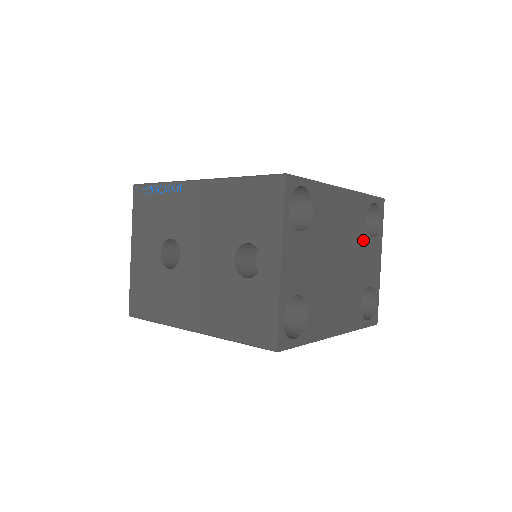
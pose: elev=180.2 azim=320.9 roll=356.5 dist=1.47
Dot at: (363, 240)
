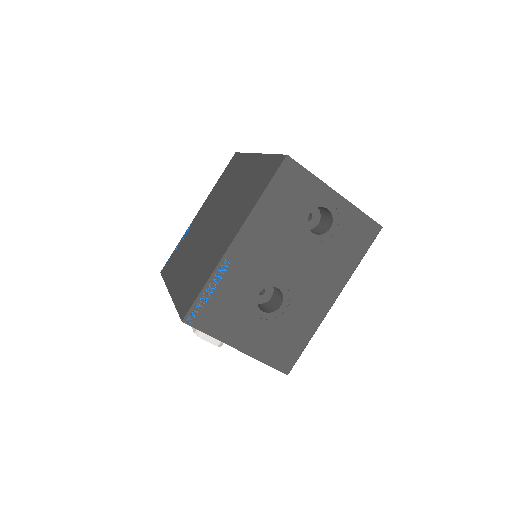
Dot at: occluded
